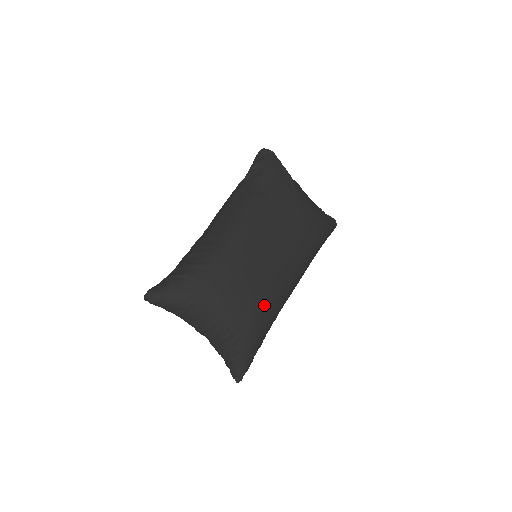
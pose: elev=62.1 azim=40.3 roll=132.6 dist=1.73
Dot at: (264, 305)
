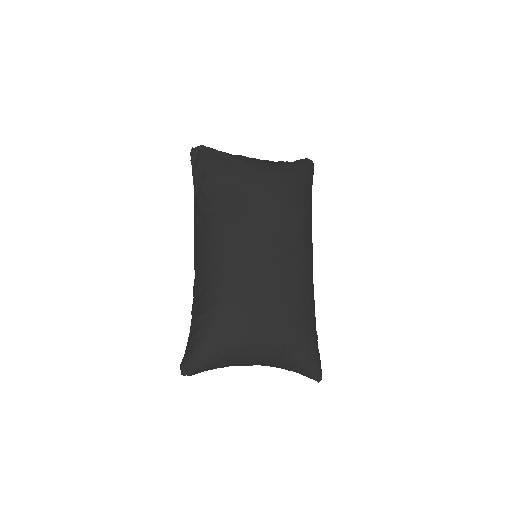
Dot at: (292, 301)
